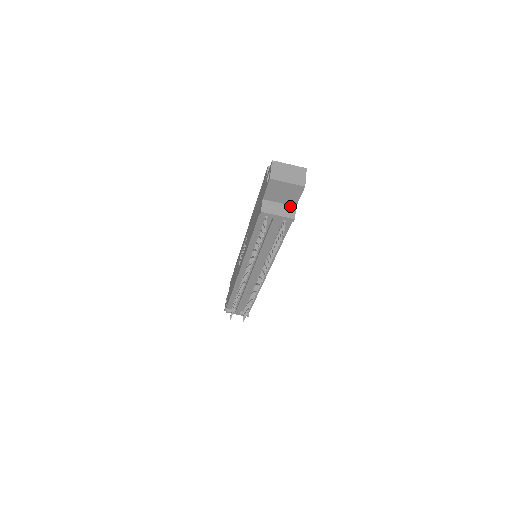
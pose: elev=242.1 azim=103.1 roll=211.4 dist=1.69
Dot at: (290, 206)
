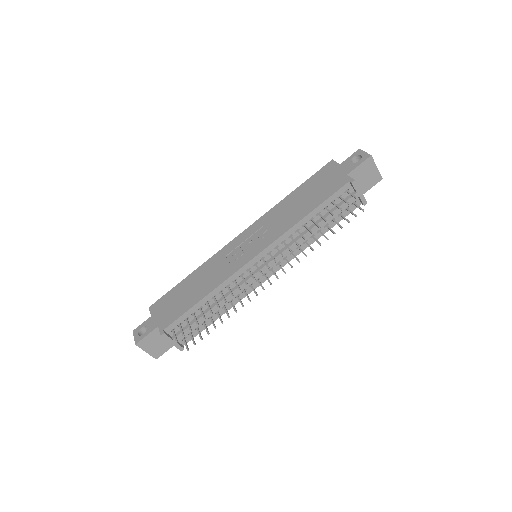
Dot at: occluded
